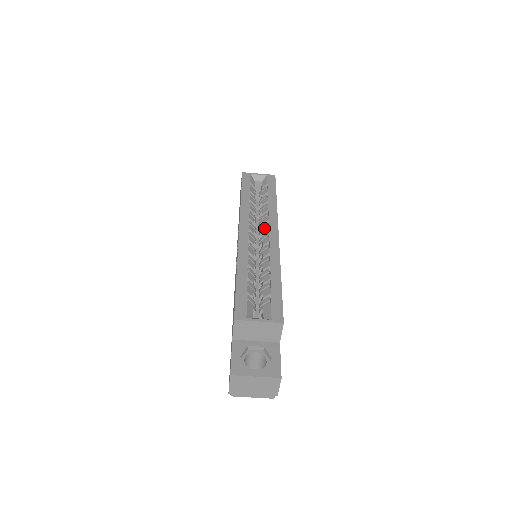
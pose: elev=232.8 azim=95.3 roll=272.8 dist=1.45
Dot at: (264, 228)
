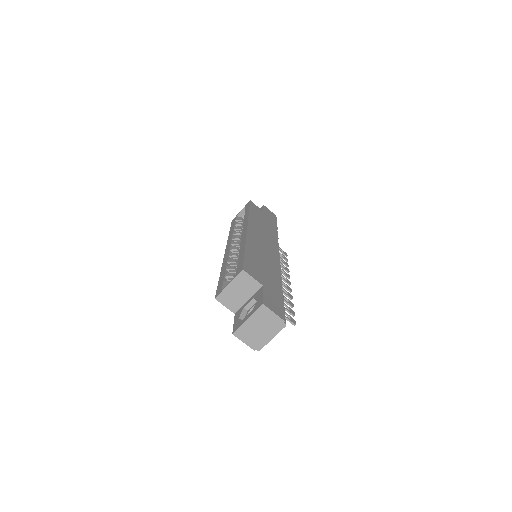
Dot at: occluded
